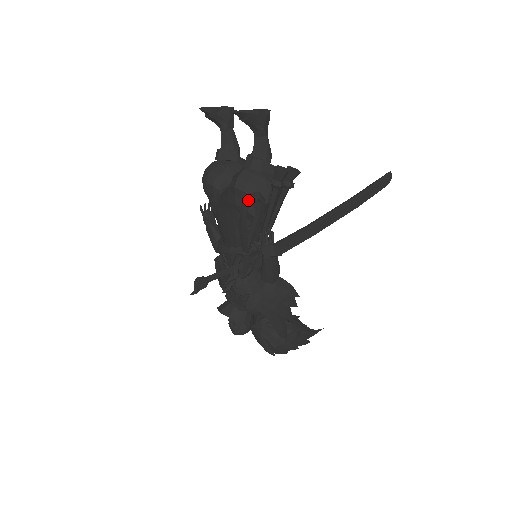
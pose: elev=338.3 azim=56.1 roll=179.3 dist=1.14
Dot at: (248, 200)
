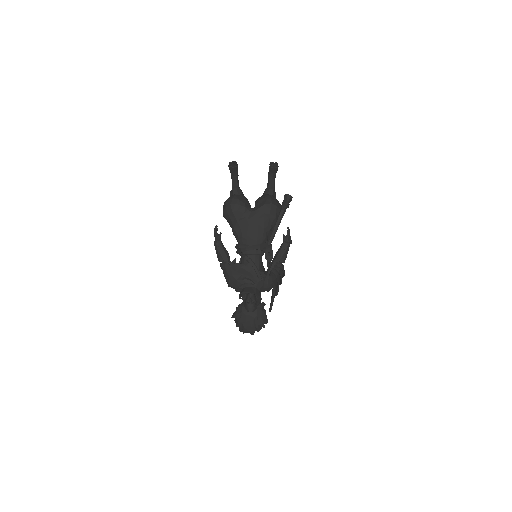
Dot at: (285, 208)
